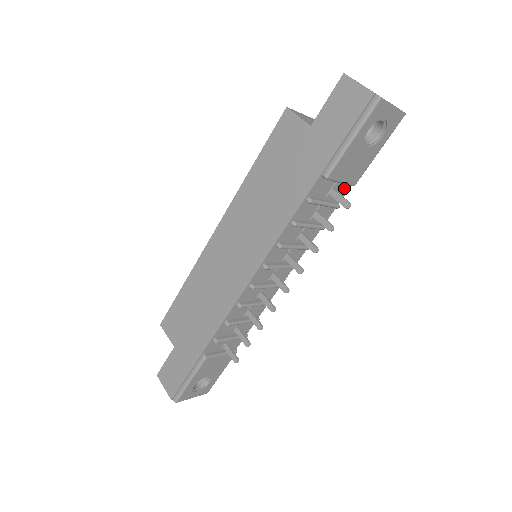
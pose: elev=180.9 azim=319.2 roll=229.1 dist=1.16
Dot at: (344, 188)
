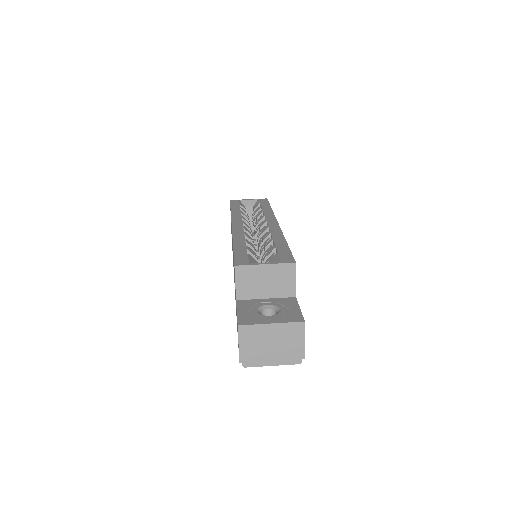
Dot at: occluded
